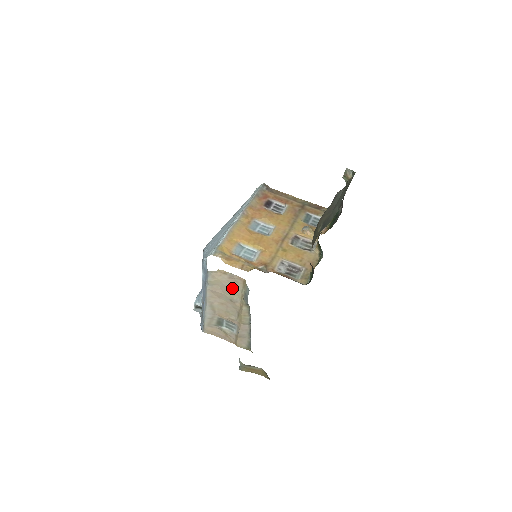
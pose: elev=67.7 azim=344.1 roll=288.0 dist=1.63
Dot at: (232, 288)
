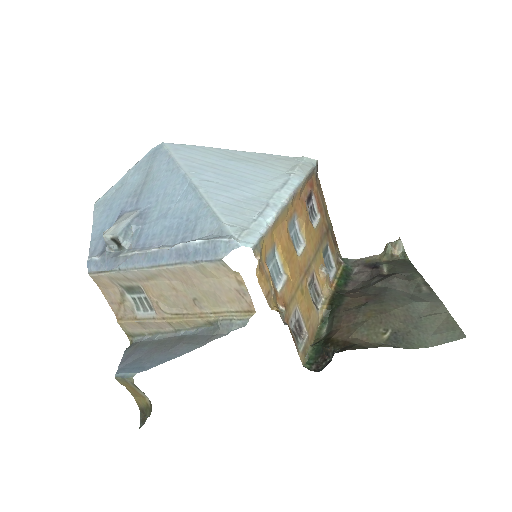
Dot at: (221, 298)
